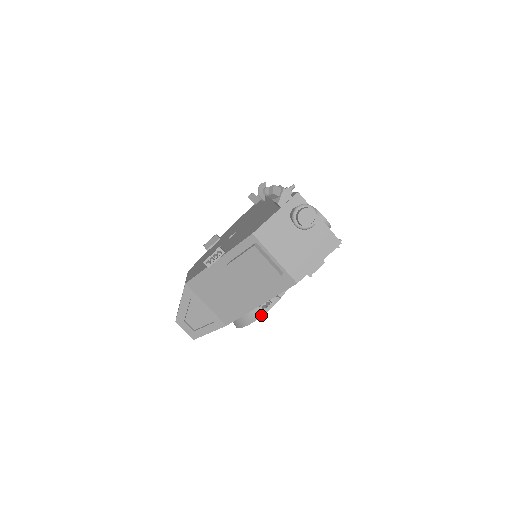
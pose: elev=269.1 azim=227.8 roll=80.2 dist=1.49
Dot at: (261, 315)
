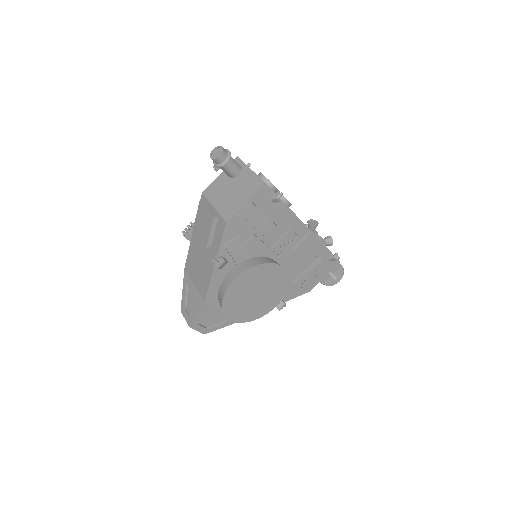
Dot at: (229, 285)
